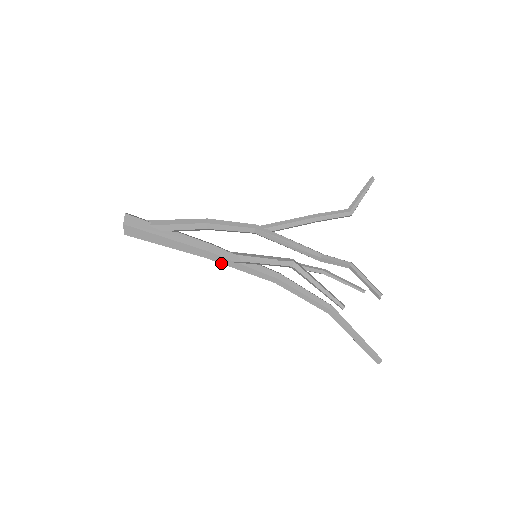
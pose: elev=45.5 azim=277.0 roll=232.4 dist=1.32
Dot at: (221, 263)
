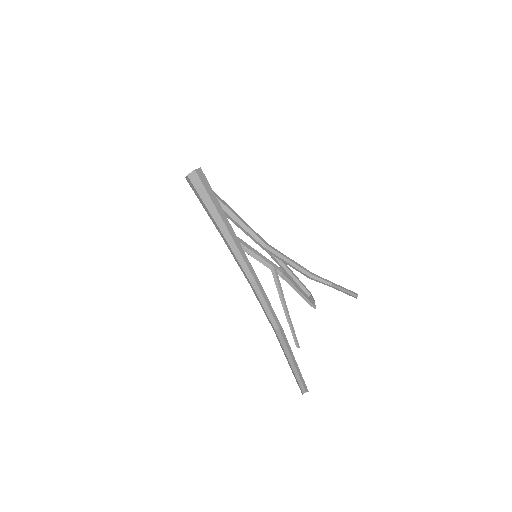
Dot at: (232, 238)
